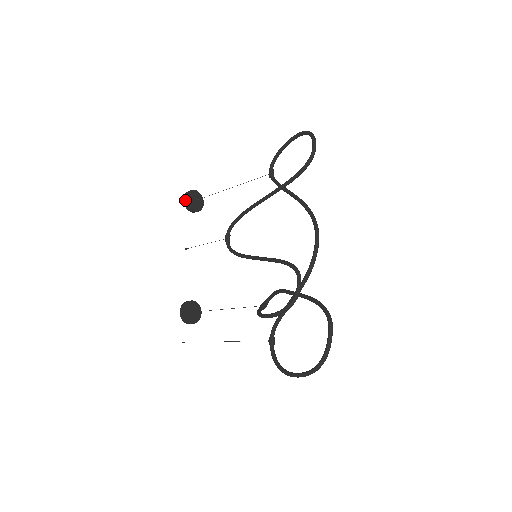
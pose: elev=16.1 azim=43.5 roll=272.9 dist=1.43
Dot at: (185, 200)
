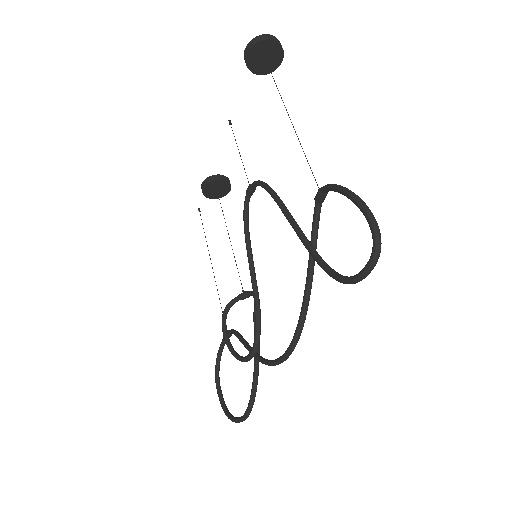
Dot at: (245, 56)
